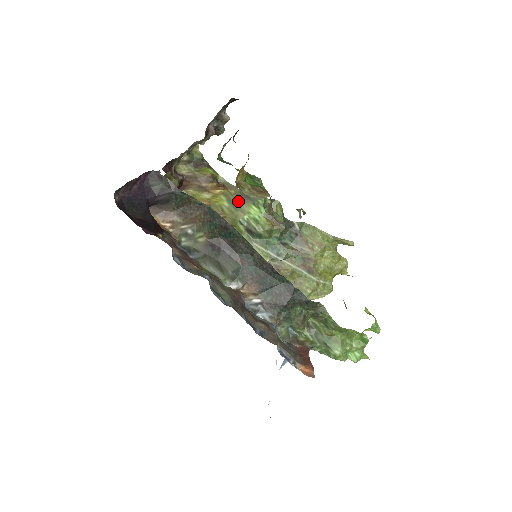
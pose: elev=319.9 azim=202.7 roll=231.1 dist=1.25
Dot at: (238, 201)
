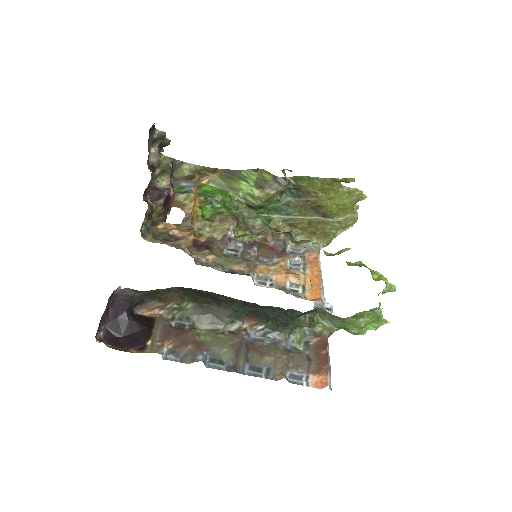
Dot at: (226, 182)
